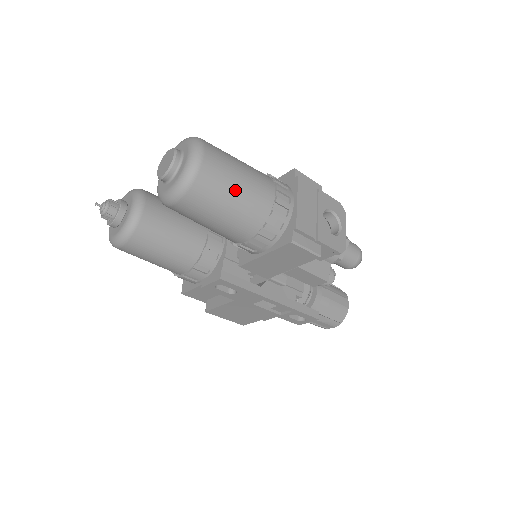
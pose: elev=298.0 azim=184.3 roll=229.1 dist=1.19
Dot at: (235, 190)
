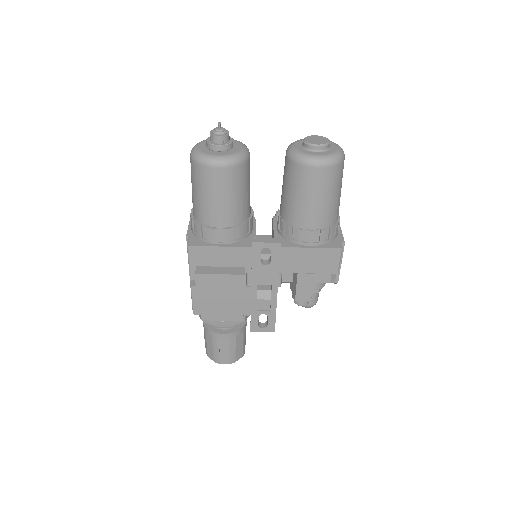
Dot at: (340, 190)
